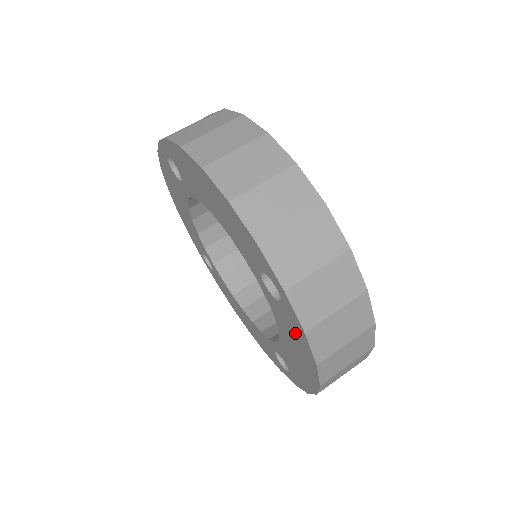
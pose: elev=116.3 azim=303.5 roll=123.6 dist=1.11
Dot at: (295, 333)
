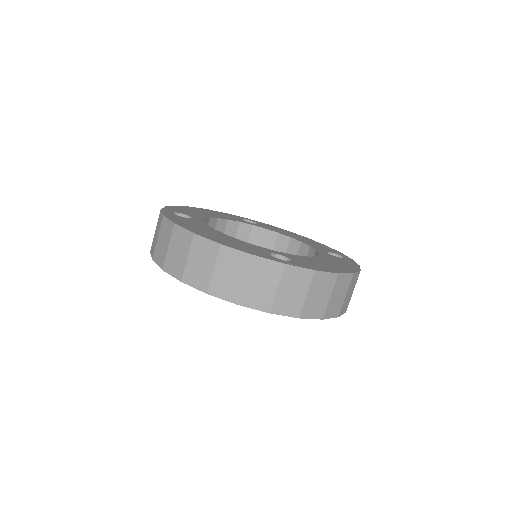
Dot at: occluded
